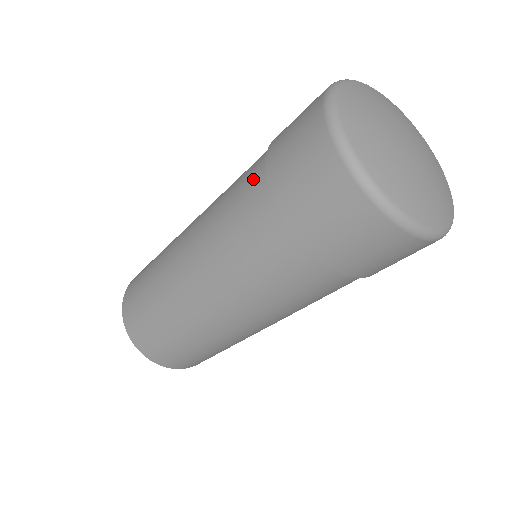
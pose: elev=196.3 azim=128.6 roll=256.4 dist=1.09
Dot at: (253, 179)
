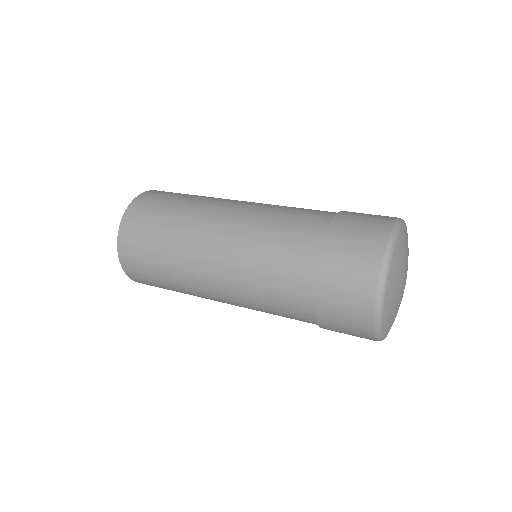
Dot at: (302, 261)
